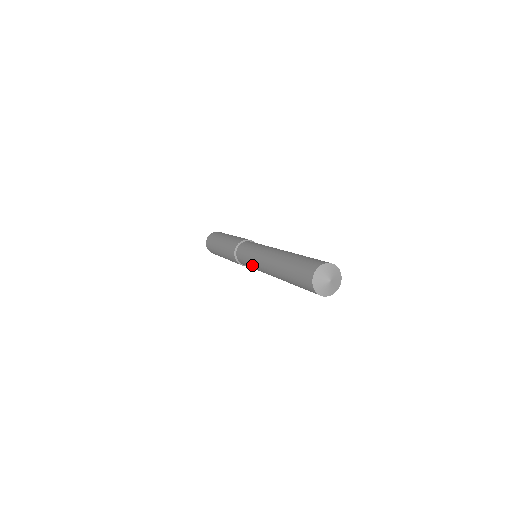
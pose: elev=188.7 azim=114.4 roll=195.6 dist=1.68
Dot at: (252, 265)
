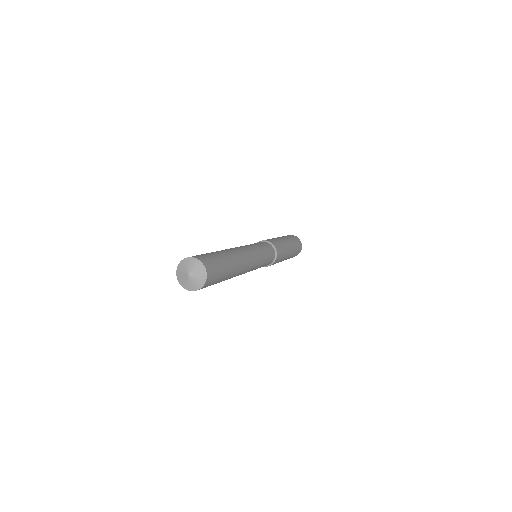
Dot at: occluded
